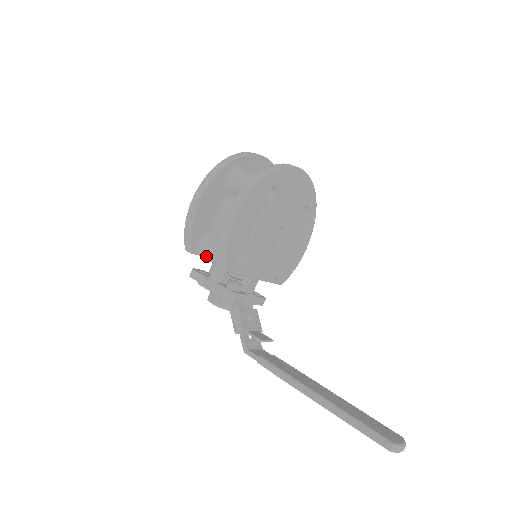
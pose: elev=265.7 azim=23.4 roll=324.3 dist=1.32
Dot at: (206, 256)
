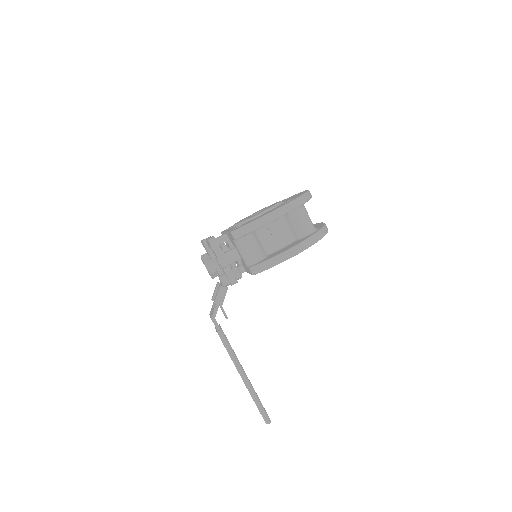
Dot at: (241, 247)
